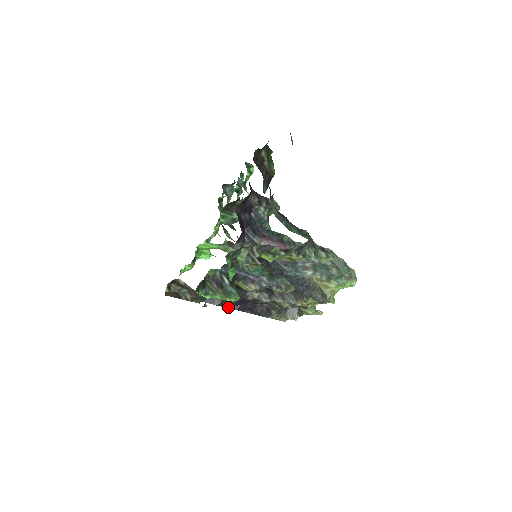
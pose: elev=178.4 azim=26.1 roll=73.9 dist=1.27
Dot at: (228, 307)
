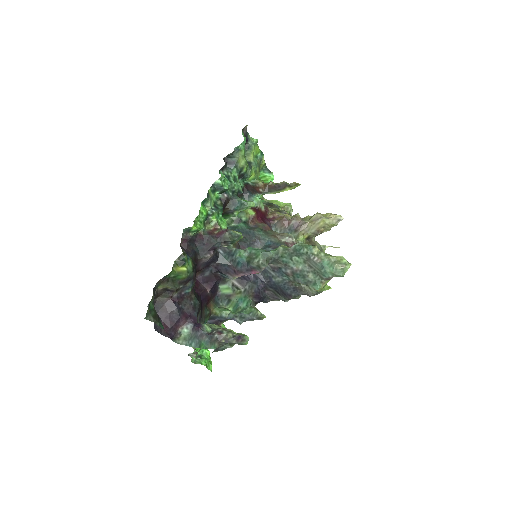
Dot at: occluded
